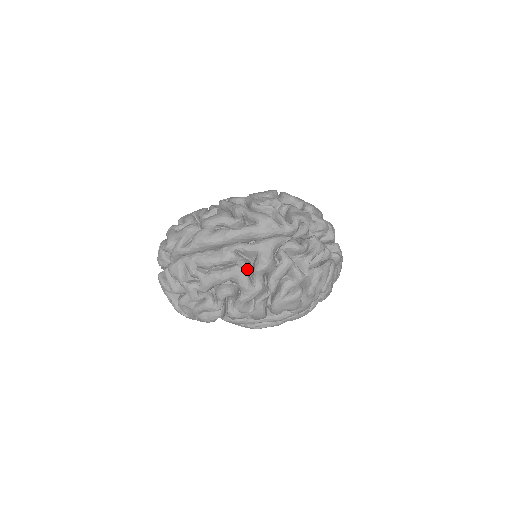
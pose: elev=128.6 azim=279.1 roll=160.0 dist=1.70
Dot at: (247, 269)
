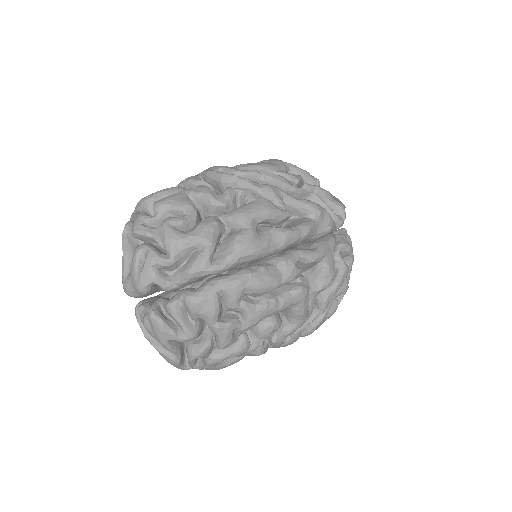
Dot at: (309, 288)
